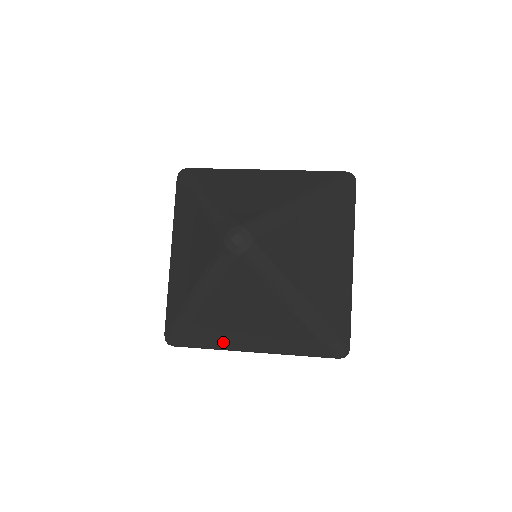
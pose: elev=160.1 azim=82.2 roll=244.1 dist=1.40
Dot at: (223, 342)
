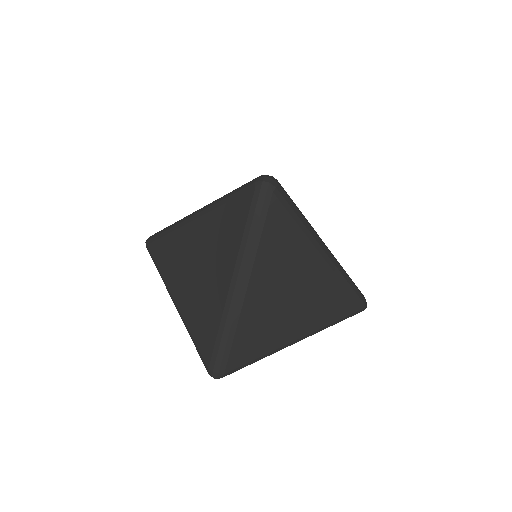
Dot at: (270, 338)
